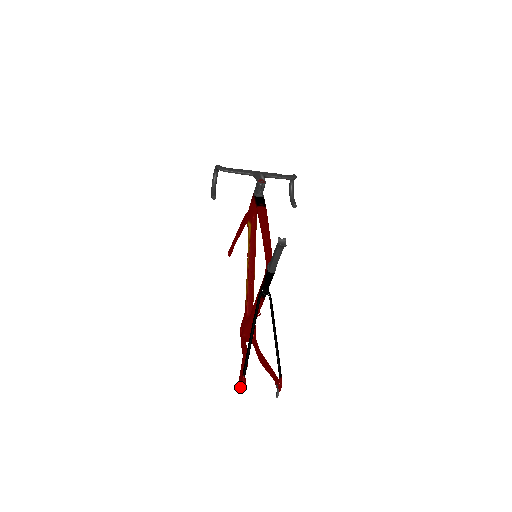
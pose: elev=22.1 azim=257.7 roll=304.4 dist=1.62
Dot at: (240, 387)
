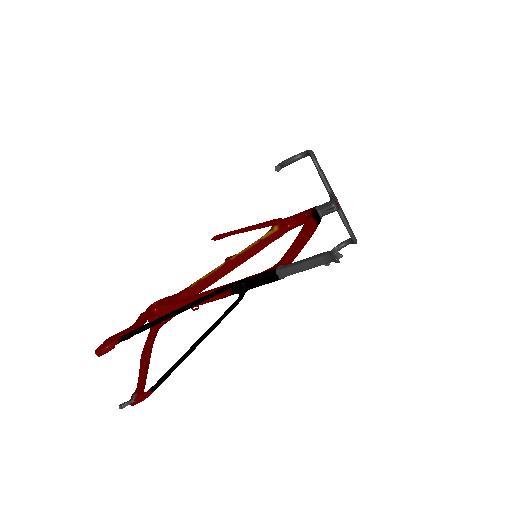
Dot at: (98, 348)
